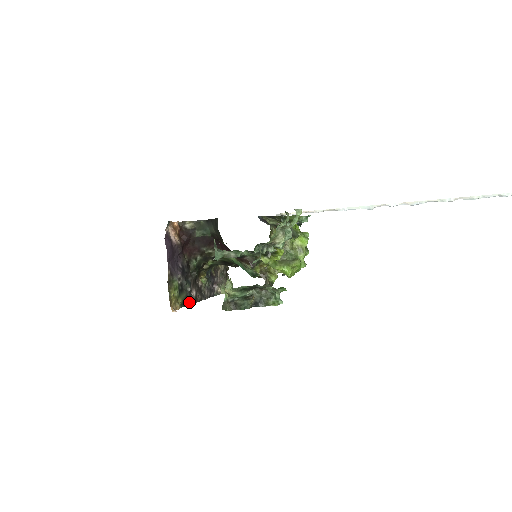
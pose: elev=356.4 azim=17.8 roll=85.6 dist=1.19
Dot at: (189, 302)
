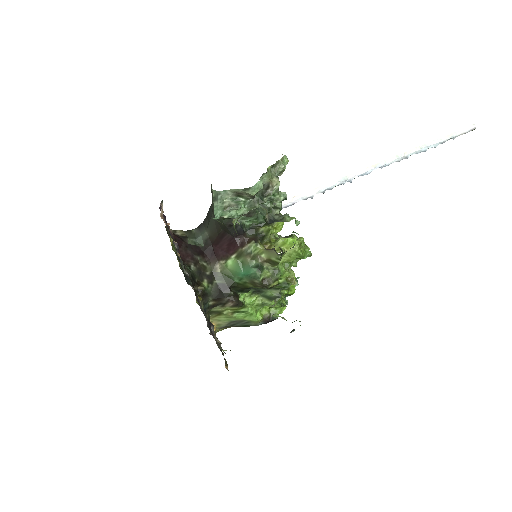
Dot at: (188, 283)
